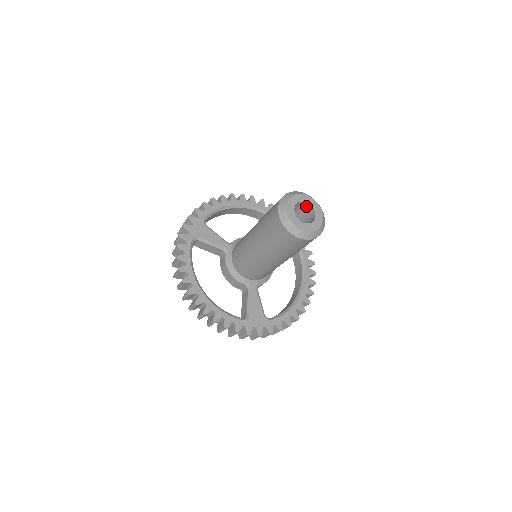
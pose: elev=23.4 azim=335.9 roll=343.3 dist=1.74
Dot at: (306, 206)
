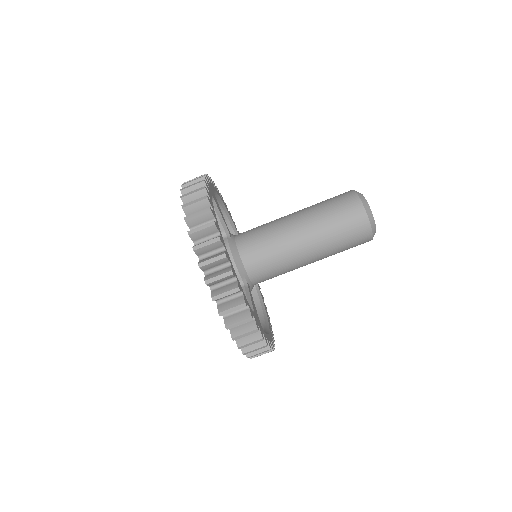
Dot at: occluded
